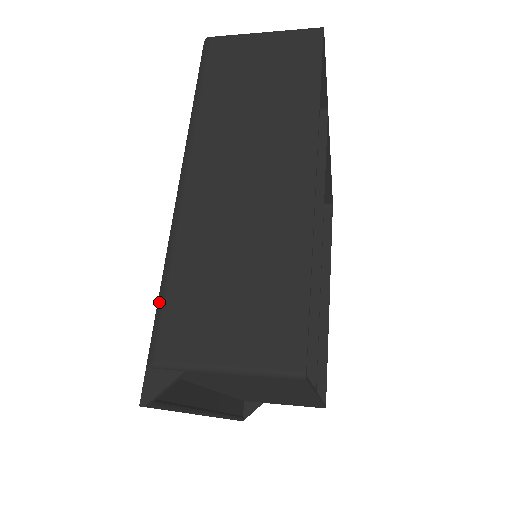
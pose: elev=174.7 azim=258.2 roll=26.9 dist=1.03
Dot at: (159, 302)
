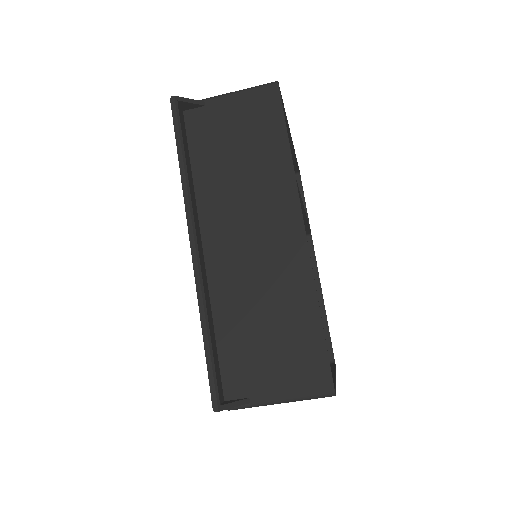
Dot at: occluded
